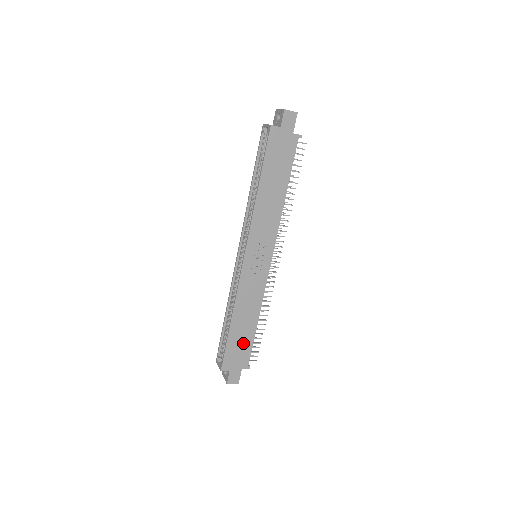
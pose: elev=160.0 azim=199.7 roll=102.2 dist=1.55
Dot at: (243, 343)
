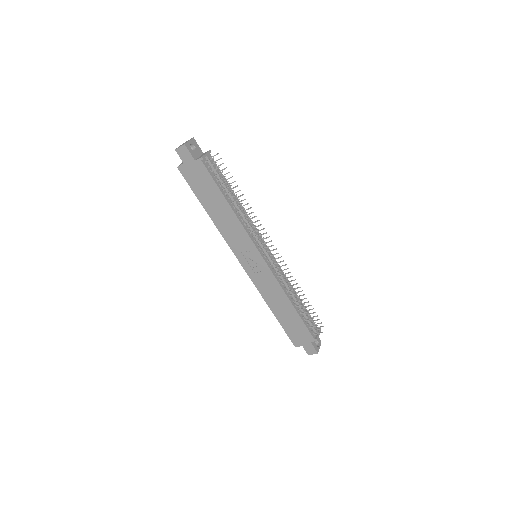
Dot at: (295, 324)
